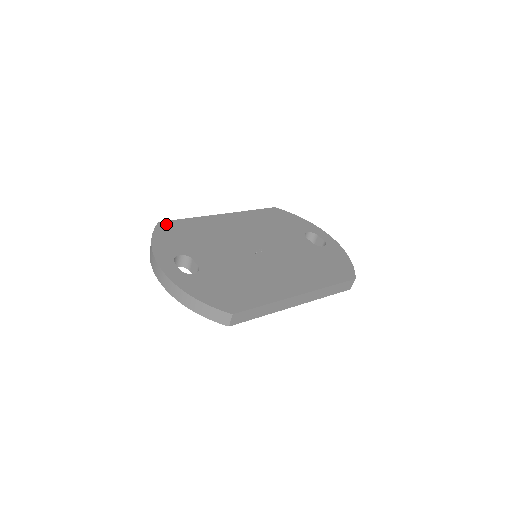
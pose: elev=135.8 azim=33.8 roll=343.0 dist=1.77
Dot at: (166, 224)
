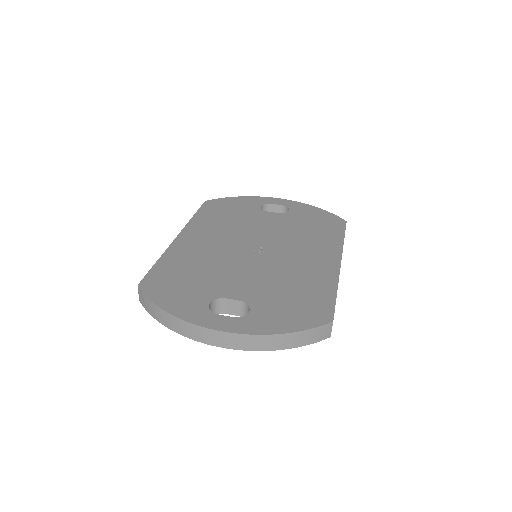
Dot at: (148, 282)
